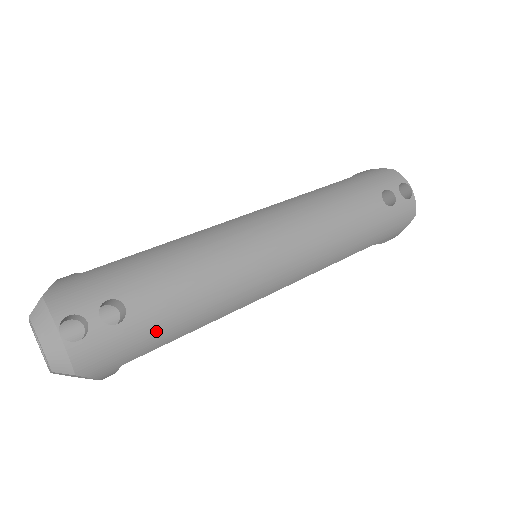
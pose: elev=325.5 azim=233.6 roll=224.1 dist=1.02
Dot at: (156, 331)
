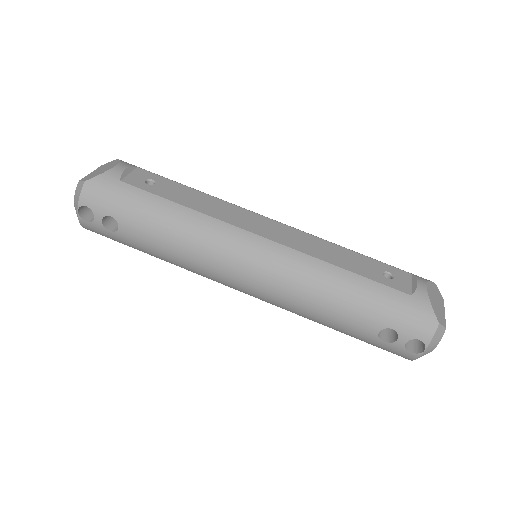
Dot at: (134, 247)
